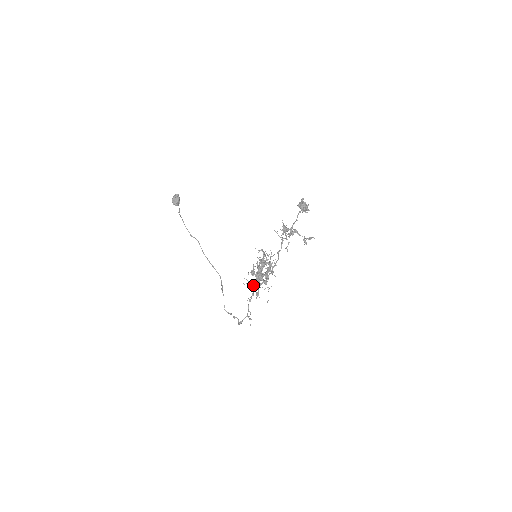
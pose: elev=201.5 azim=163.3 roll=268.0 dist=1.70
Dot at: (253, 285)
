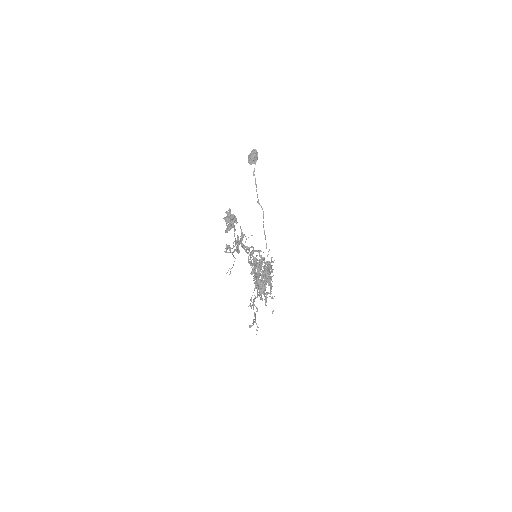
Dot at: (259, 289)
